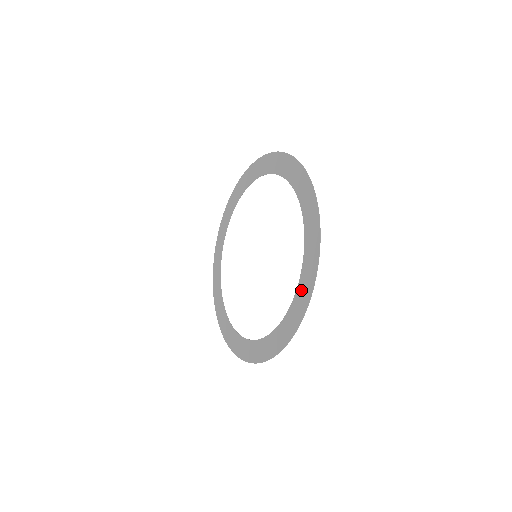
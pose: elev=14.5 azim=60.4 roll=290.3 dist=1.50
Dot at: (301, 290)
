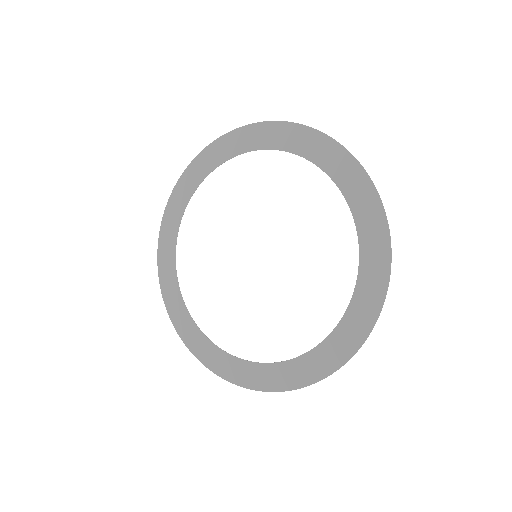
Dot at: (275, 372)
